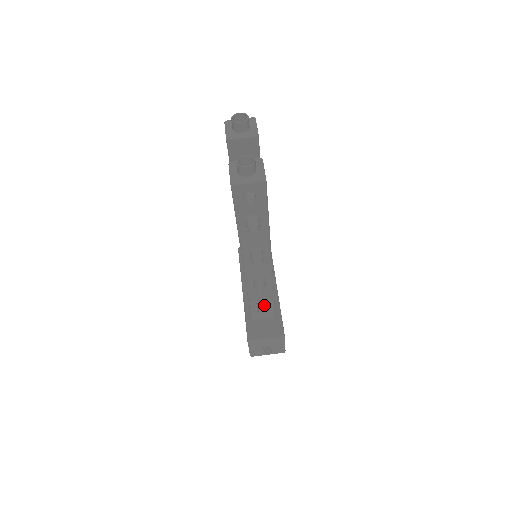
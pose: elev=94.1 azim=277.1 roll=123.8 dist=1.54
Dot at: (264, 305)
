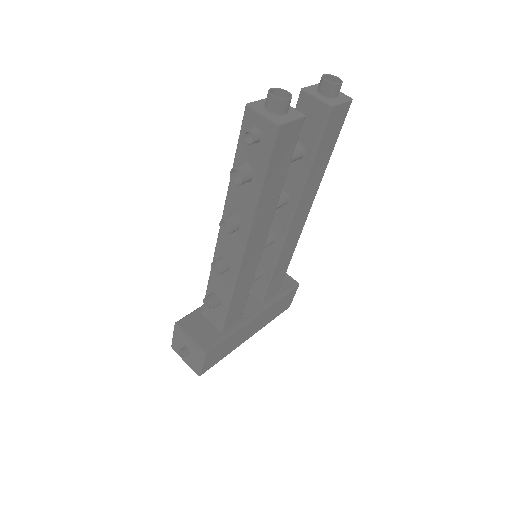
Dot at: (213, 299)
